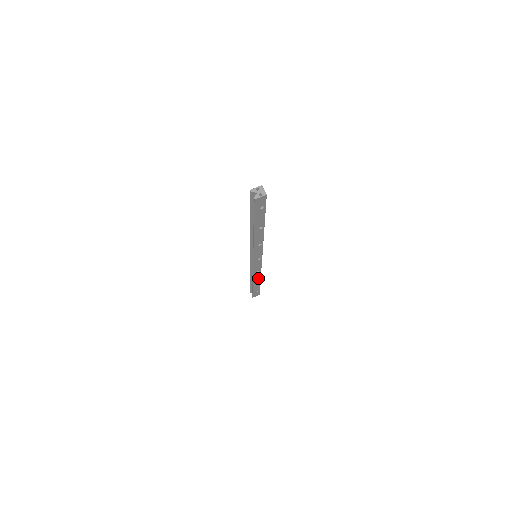
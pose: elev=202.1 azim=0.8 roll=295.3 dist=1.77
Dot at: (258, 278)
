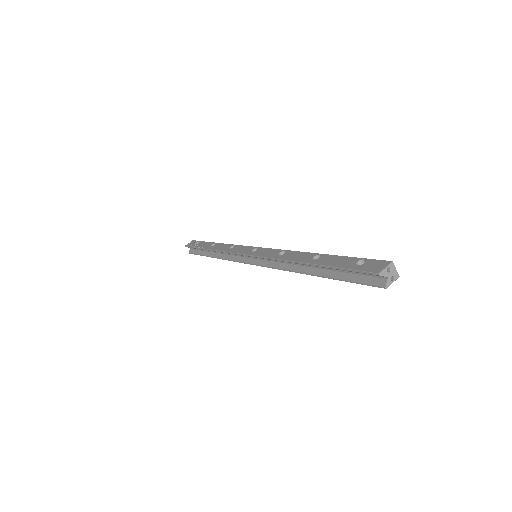
Dot at: occluded
